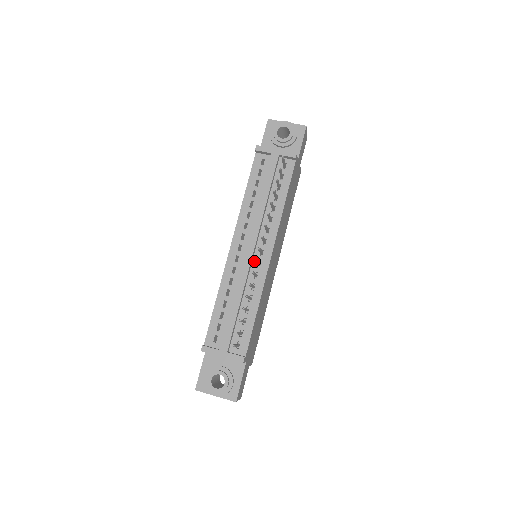
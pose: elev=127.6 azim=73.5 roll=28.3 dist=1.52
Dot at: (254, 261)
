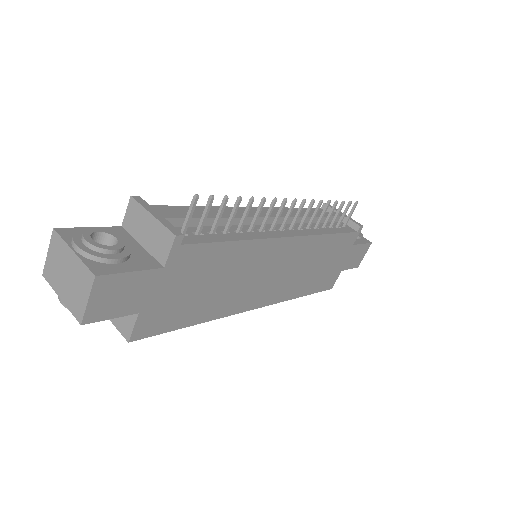
Dot at: (268, 225)
